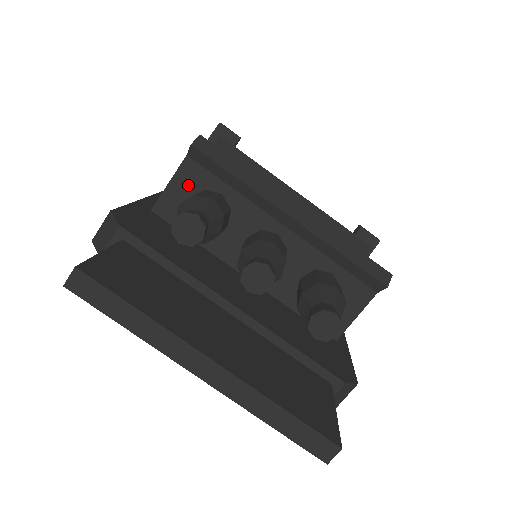
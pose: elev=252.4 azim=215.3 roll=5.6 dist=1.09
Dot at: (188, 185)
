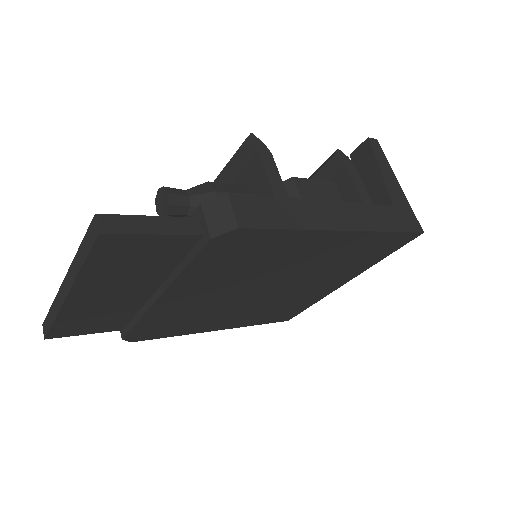
Dot at: occluded
